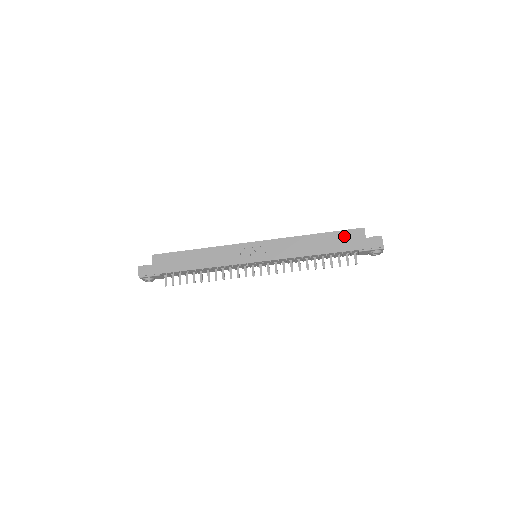
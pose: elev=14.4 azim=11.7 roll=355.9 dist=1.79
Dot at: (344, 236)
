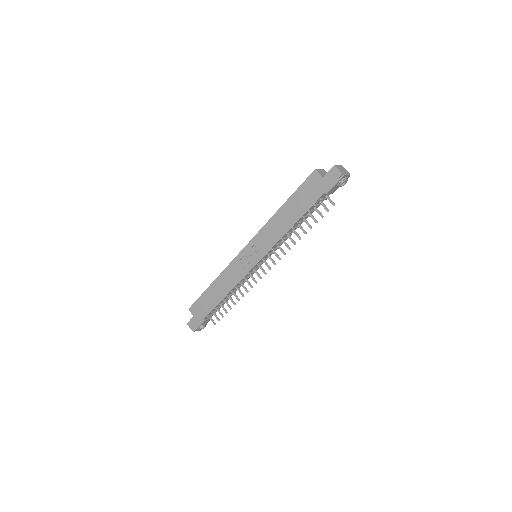
Dot at: (305, 190)
